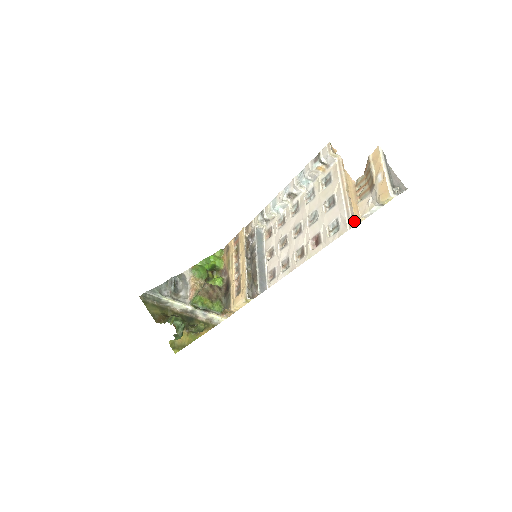
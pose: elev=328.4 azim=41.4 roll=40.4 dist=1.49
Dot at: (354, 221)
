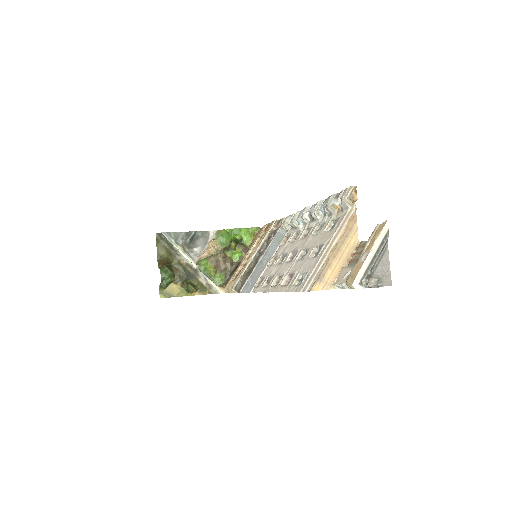
Dot at: (321, 285)
